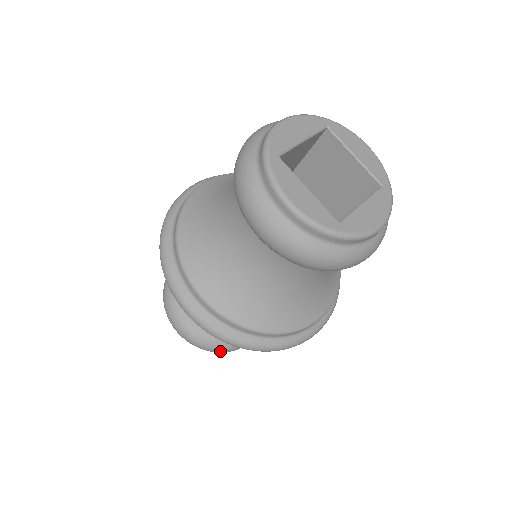
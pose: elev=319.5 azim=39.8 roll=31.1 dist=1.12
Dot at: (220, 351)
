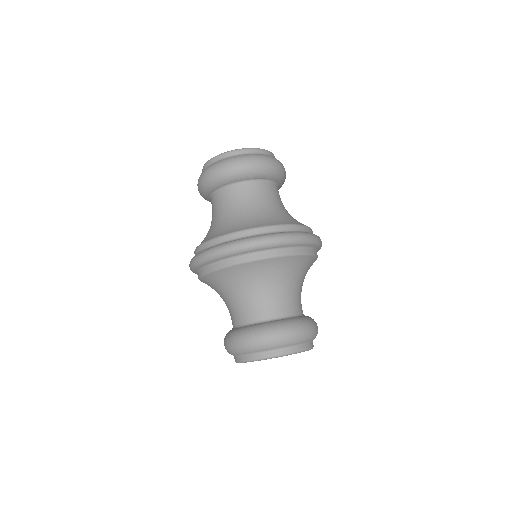
Dot at: (255, 338)
